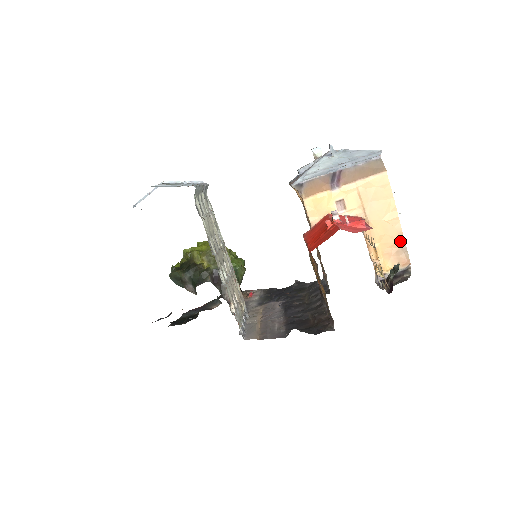
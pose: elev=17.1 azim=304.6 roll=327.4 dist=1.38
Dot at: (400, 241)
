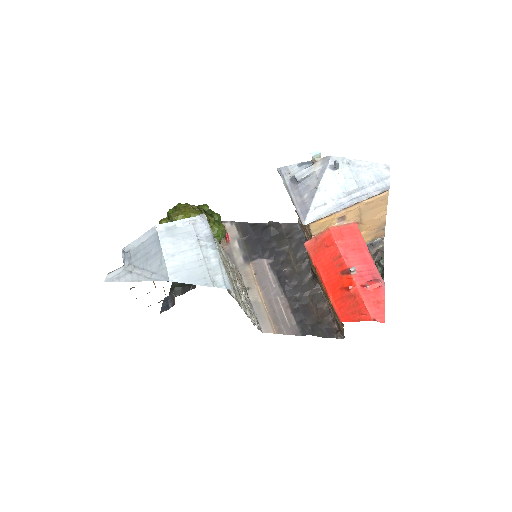
Dot at: (382, 226)
